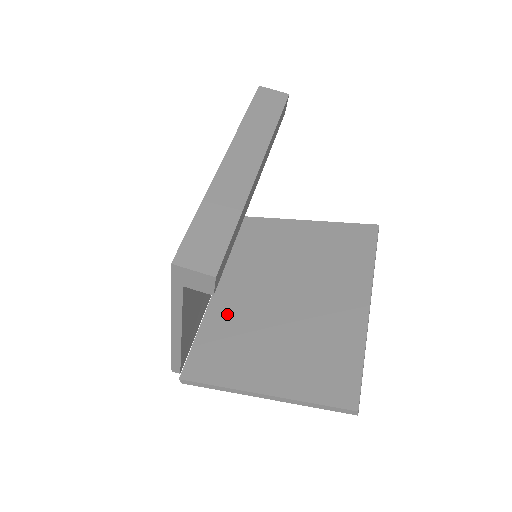
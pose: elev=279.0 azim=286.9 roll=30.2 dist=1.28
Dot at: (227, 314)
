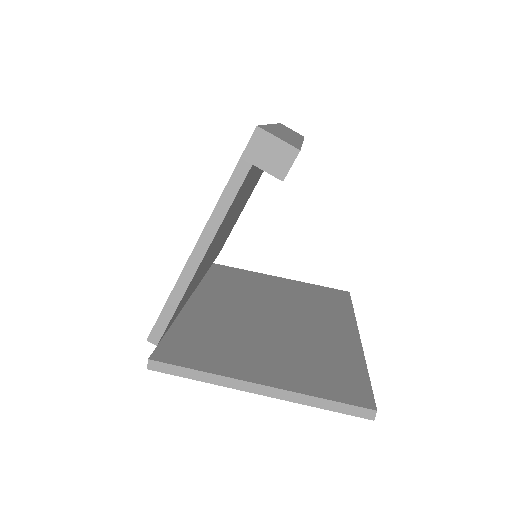
Dot at: (205, 319)
